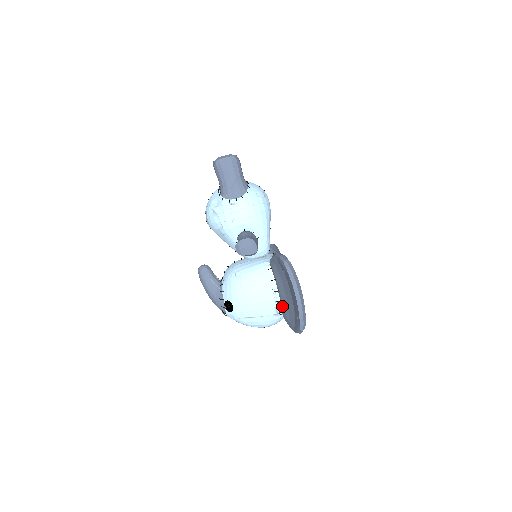
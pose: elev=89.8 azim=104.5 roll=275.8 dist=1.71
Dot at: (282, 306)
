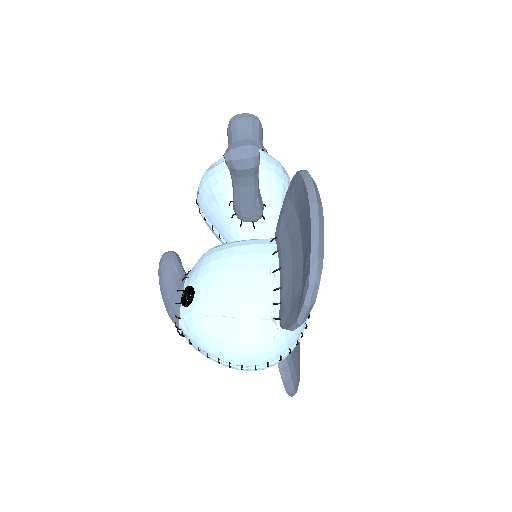
Dot at: (281, 295)
